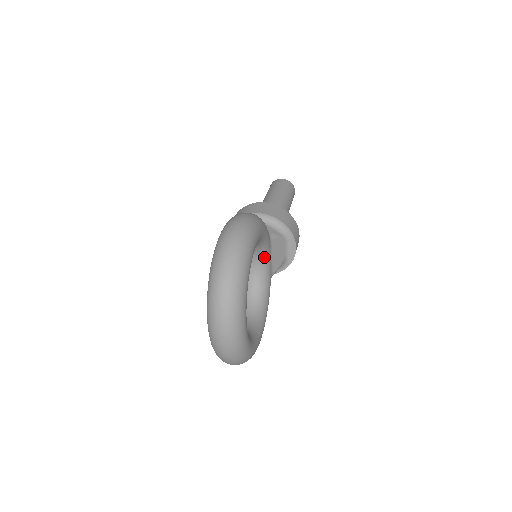
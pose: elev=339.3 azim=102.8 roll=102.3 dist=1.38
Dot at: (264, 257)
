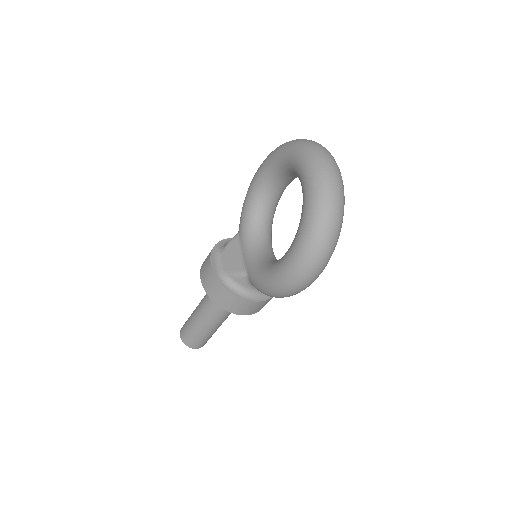
Dot at: (271, 243)
